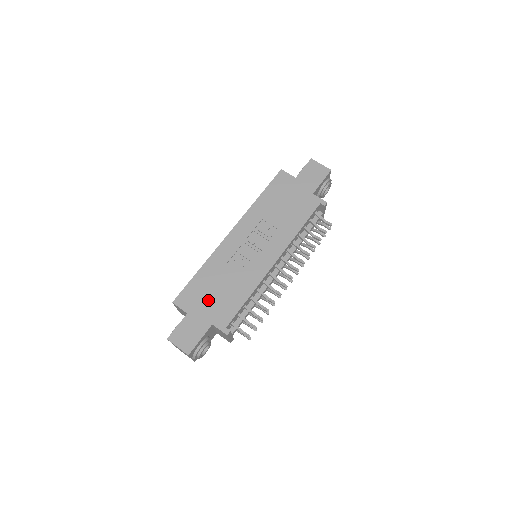
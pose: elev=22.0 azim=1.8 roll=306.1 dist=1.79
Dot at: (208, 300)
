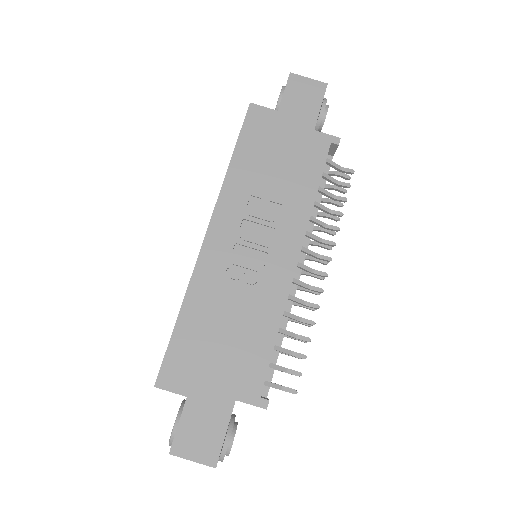
Dot at: (213, 361)
